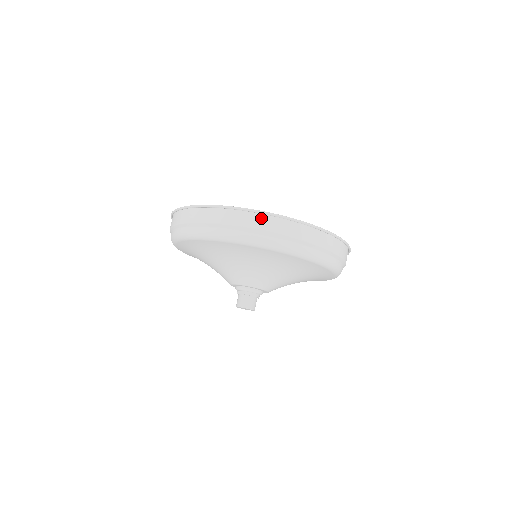
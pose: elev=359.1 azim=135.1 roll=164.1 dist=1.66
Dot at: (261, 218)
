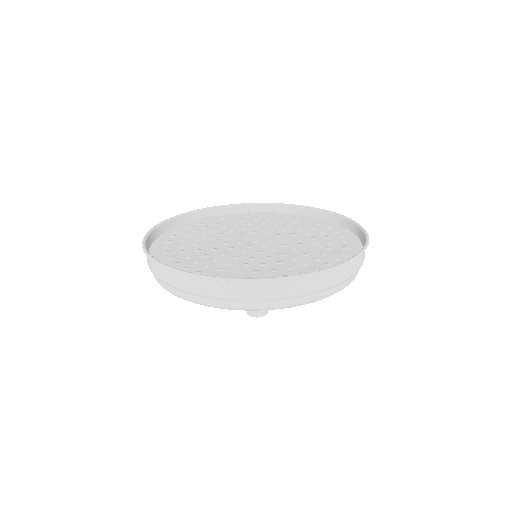
Dot at: (174, 275)
